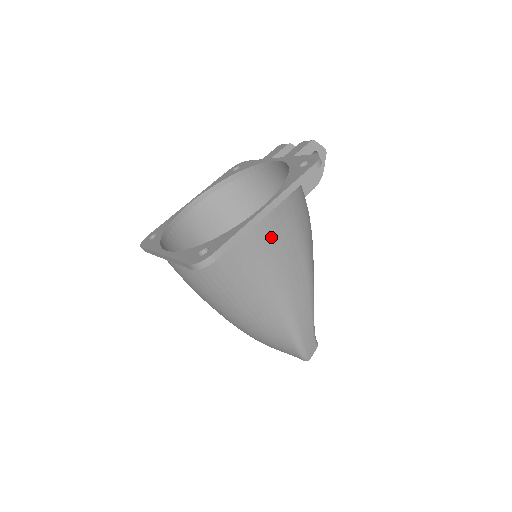
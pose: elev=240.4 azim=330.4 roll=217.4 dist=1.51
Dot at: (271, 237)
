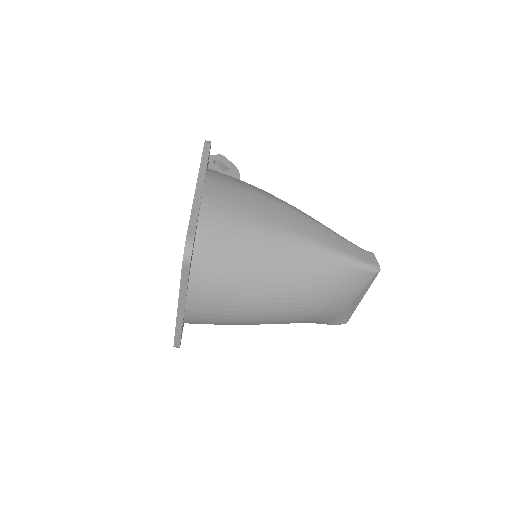
Dot at: (226, 201)
